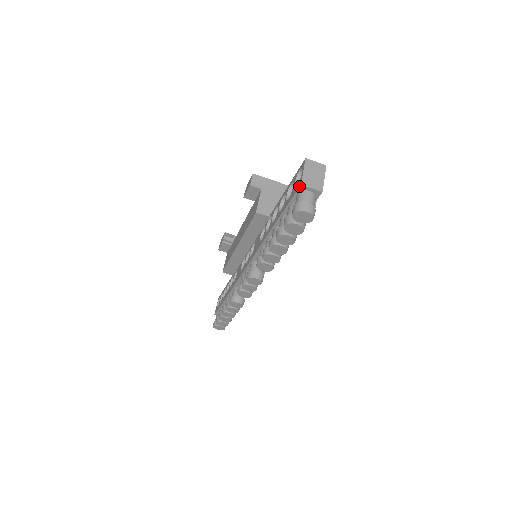
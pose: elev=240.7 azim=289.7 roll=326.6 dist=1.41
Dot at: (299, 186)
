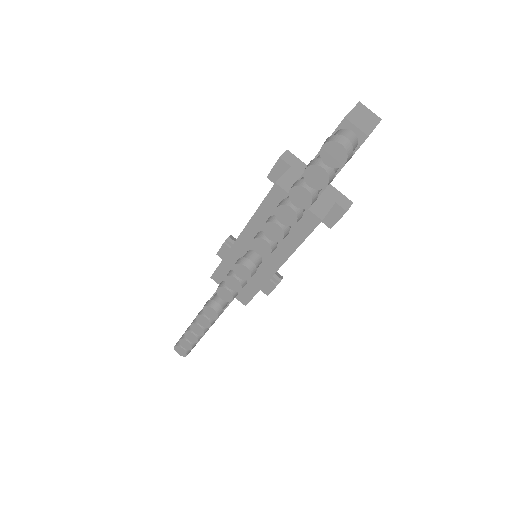
Dot at: occluded
